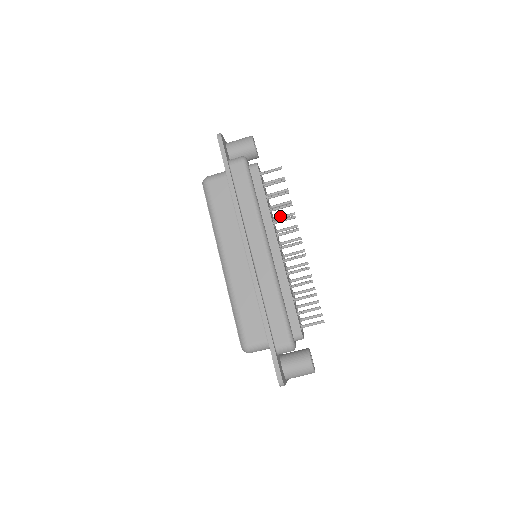
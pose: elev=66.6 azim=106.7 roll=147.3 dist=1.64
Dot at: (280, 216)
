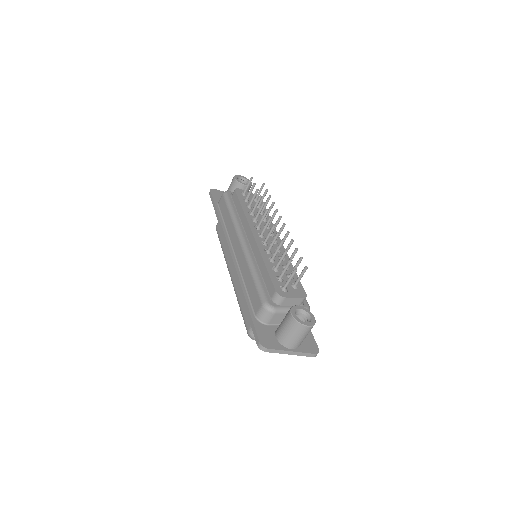
Dot at: occluded
